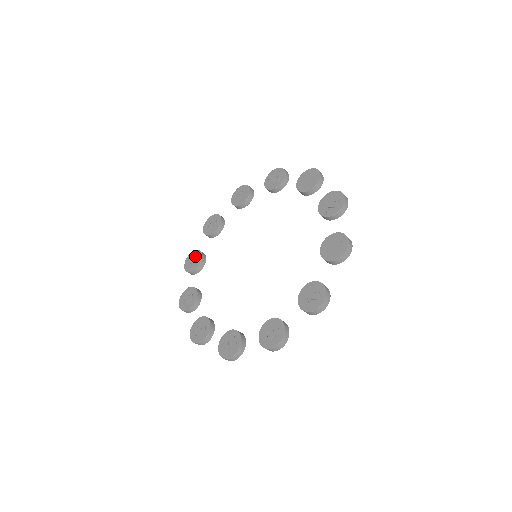
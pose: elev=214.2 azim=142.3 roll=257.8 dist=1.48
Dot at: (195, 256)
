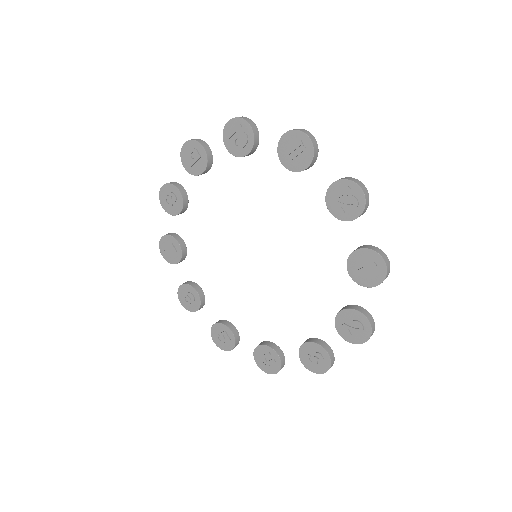
Dot at: (170, 245)
